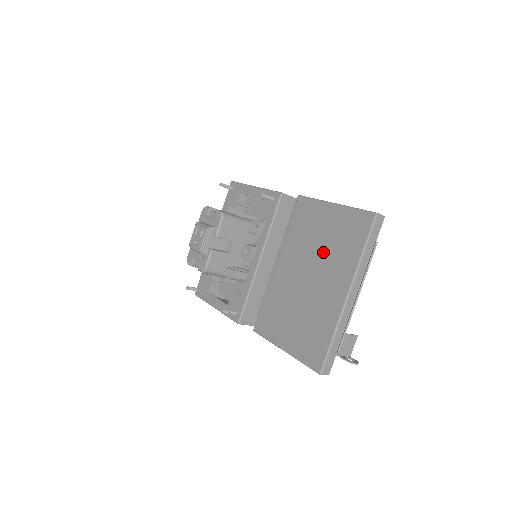
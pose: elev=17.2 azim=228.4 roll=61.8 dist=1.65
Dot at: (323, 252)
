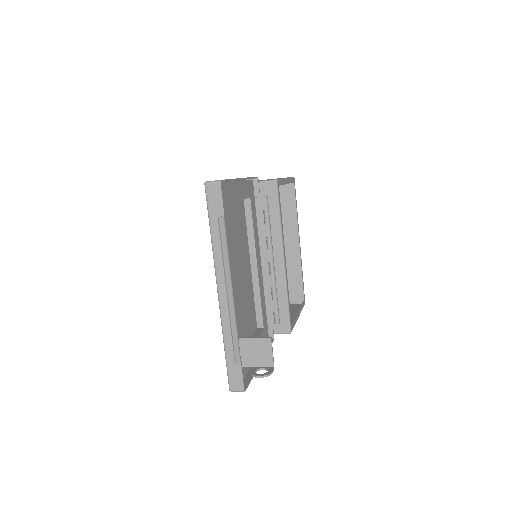
Dot at: (231, 241)
